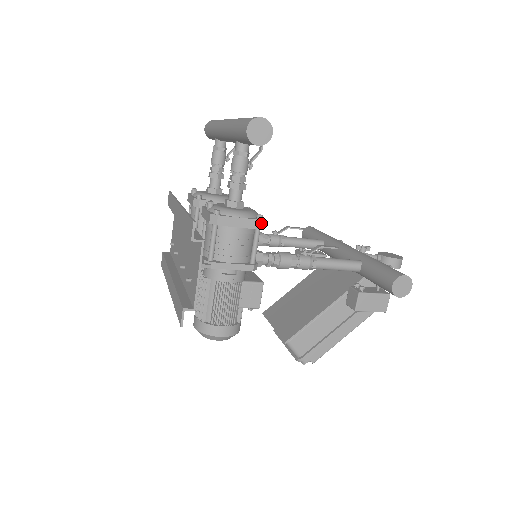
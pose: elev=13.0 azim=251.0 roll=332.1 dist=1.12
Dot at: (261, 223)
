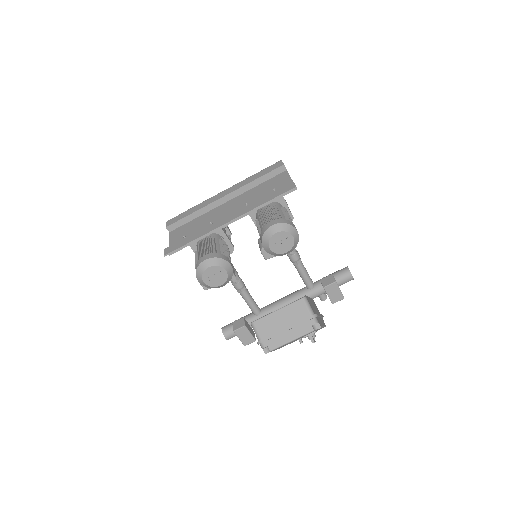
Dot at: occluded
